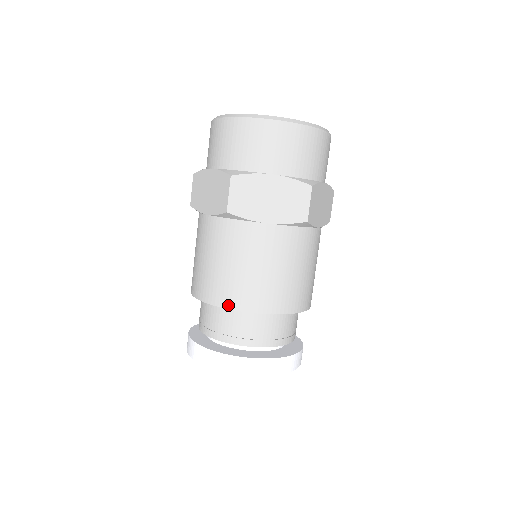
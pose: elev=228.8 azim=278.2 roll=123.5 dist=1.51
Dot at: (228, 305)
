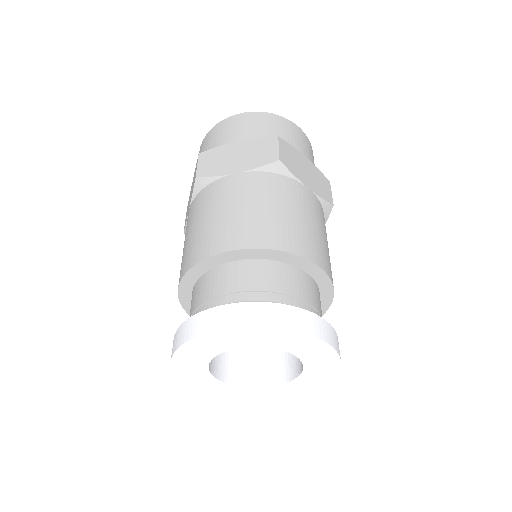
Dot at: (202, 257)
